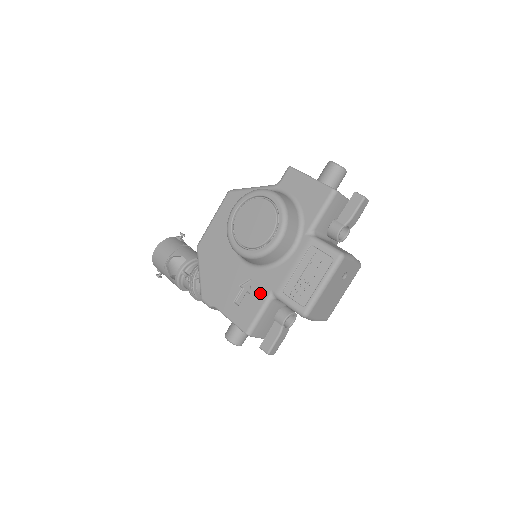
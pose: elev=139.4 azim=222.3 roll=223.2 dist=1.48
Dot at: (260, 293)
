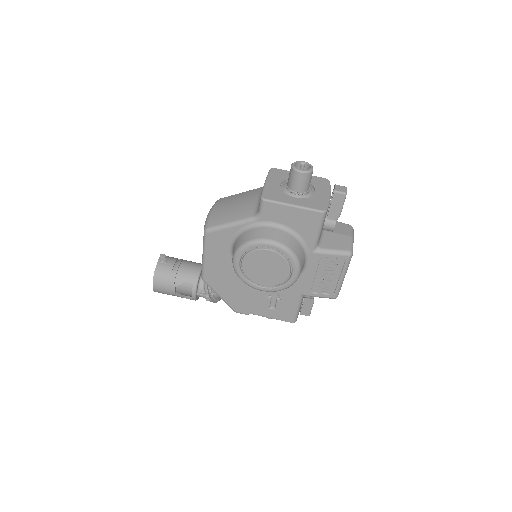
Dot at: (291, 298)
